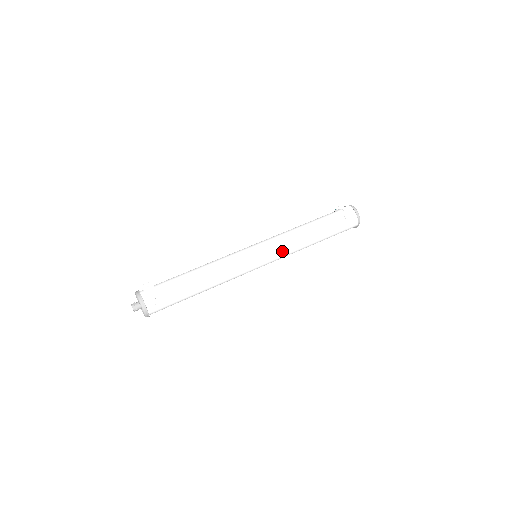
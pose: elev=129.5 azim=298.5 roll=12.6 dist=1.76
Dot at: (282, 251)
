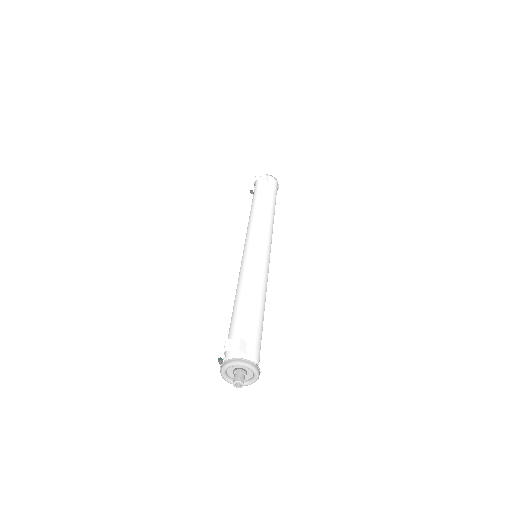
Dot at: (269, 234)
